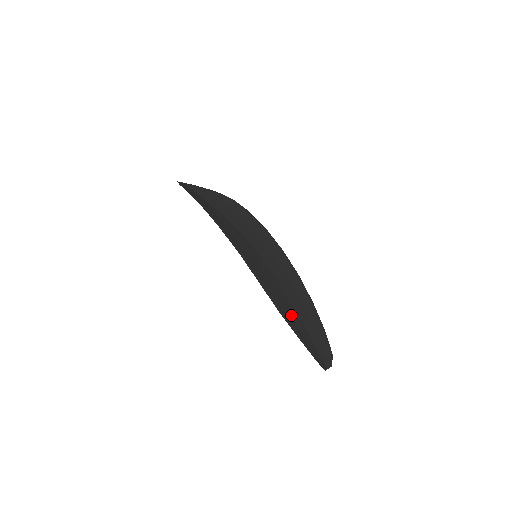
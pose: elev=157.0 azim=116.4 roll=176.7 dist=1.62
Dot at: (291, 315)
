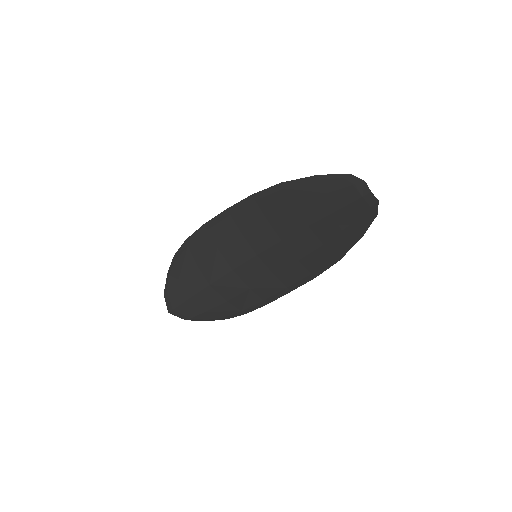
Dot at: (303, 205)
